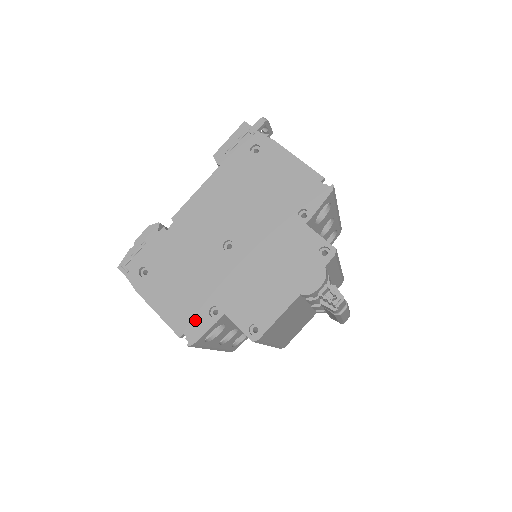
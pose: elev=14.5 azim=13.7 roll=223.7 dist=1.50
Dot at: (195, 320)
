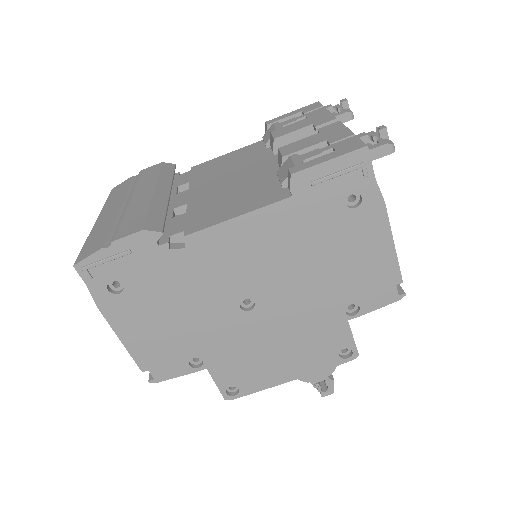
Dot at: (169, 363)
